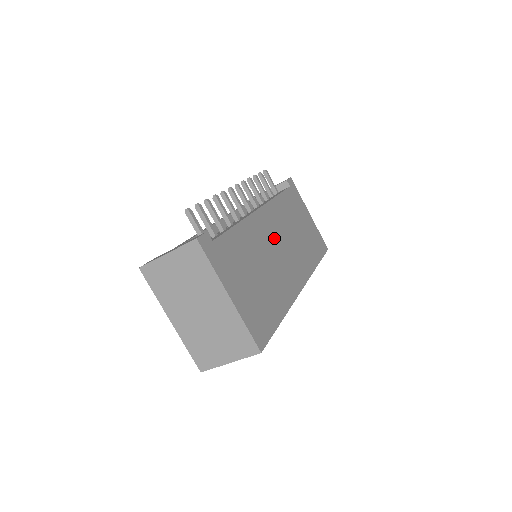
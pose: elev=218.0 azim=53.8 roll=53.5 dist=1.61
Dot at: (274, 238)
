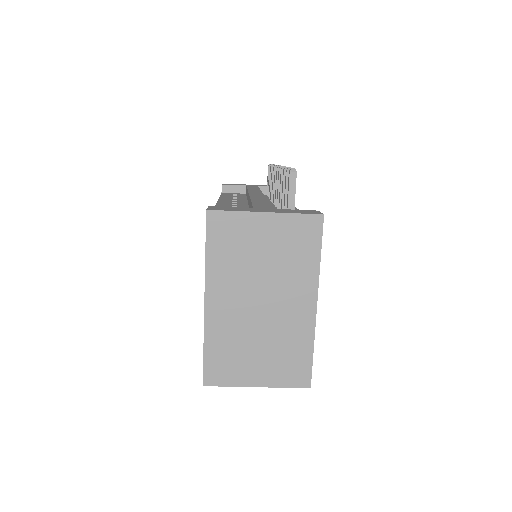
Dot at: occluded
